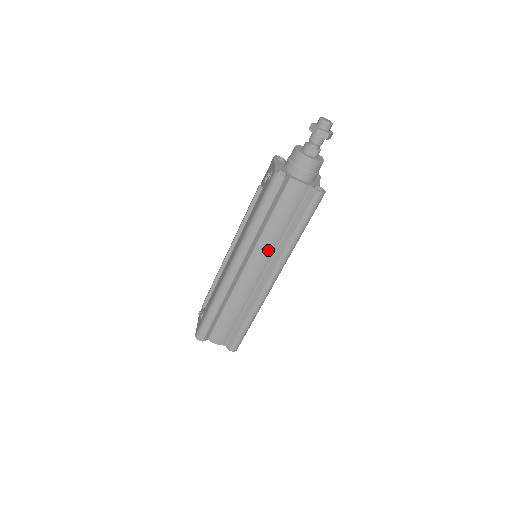
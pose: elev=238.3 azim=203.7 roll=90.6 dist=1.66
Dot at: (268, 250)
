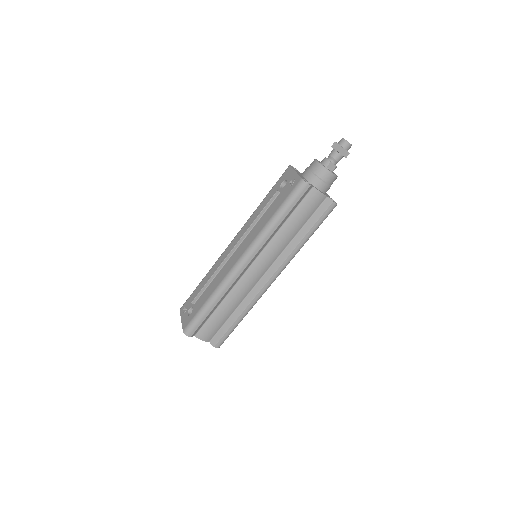
Dot at: (276, 251)
